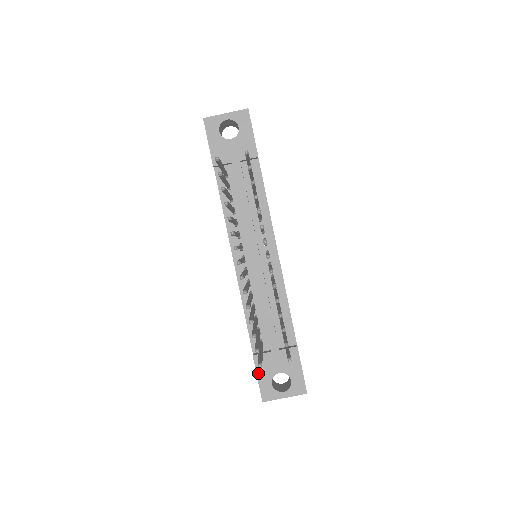
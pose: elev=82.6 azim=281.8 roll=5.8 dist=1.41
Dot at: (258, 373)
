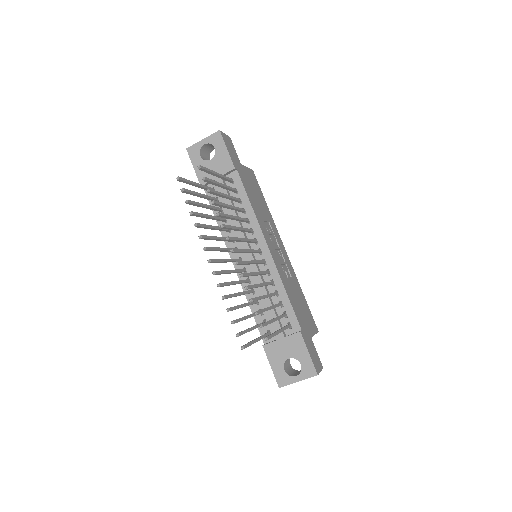
Dot at: (270, 361)
